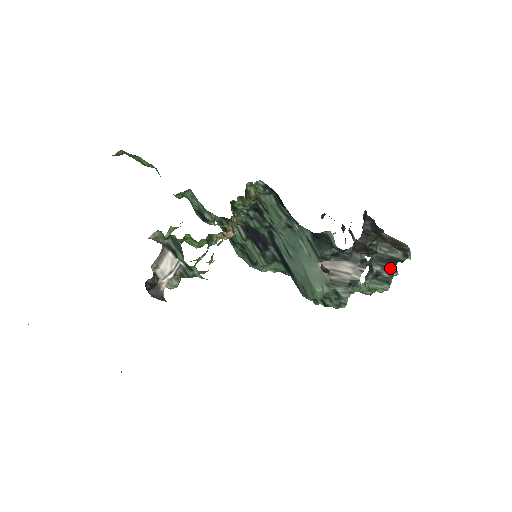
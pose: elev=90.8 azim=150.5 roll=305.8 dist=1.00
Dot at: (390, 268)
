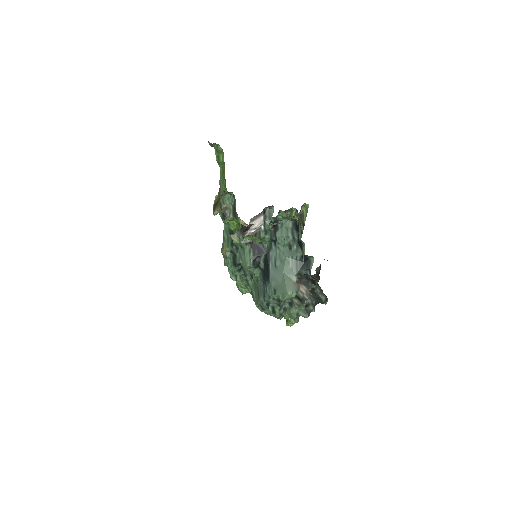
Dot at: (313, 305)
